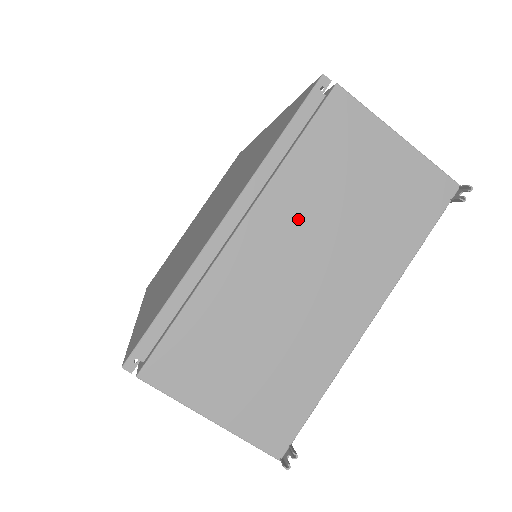
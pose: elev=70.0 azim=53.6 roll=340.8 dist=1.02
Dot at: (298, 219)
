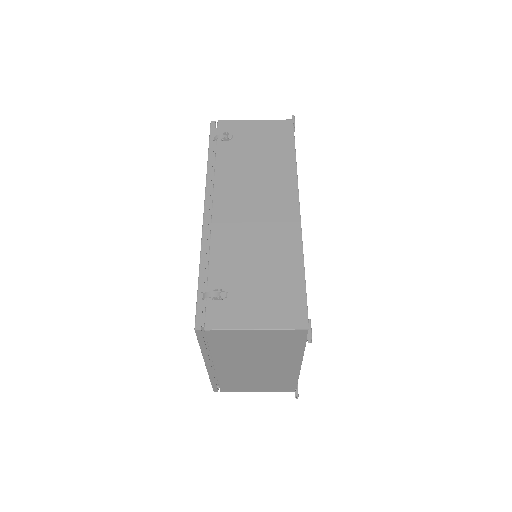
Dot at: (235, 359)
